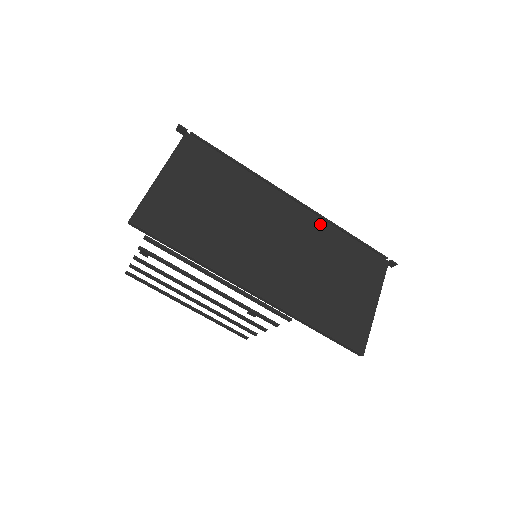
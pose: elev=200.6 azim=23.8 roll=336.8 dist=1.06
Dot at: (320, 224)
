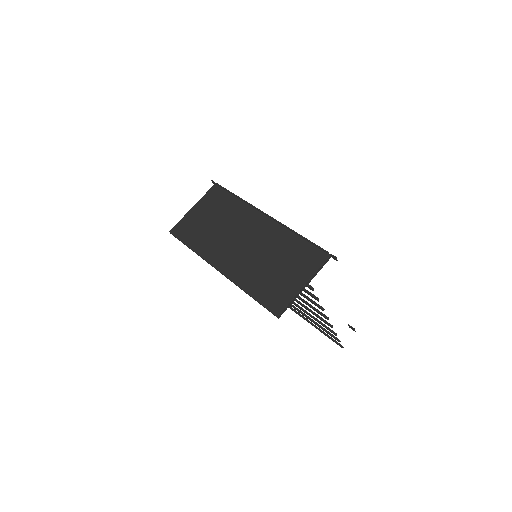
Dot at: (280, 230)
